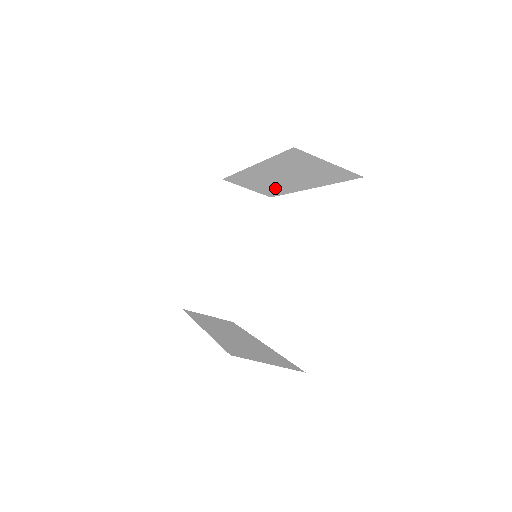
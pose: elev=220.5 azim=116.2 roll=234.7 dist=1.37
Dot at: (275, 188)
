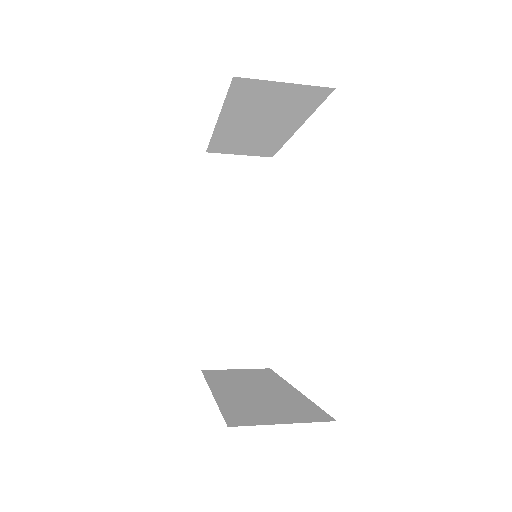
Dot at: occluded
